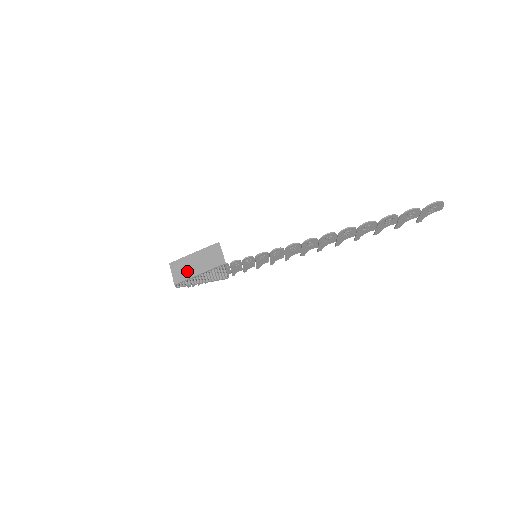
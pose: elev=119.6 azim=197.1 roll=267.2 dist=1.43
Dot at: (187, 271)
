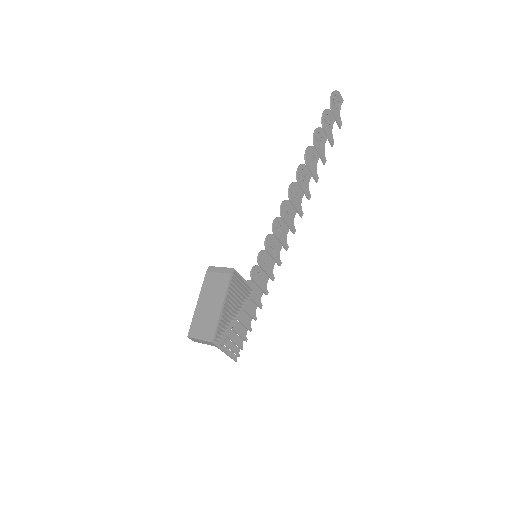
Dot at: (209, 318)
